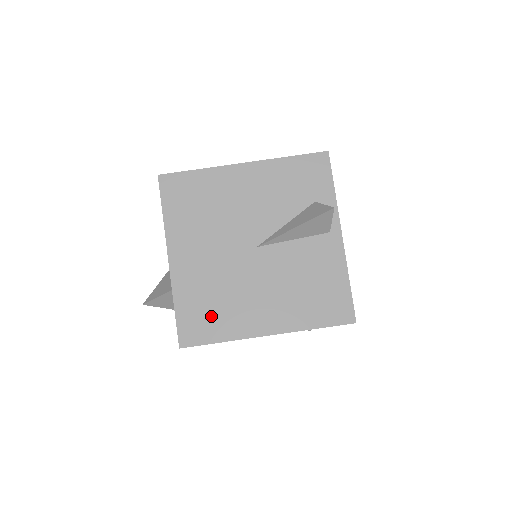
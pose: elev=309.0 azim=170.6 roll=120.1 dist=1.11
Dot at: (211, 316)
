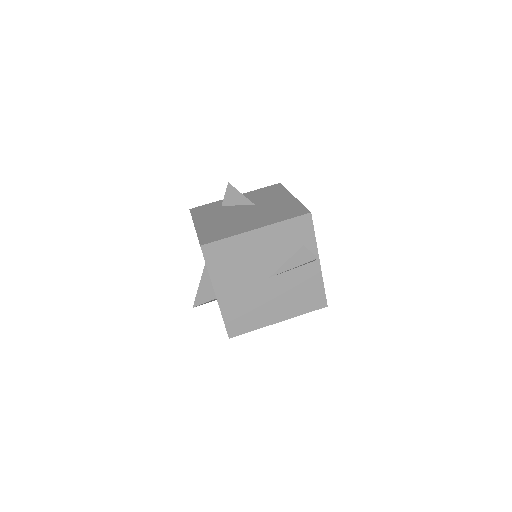
Dot at: (245, 319)
